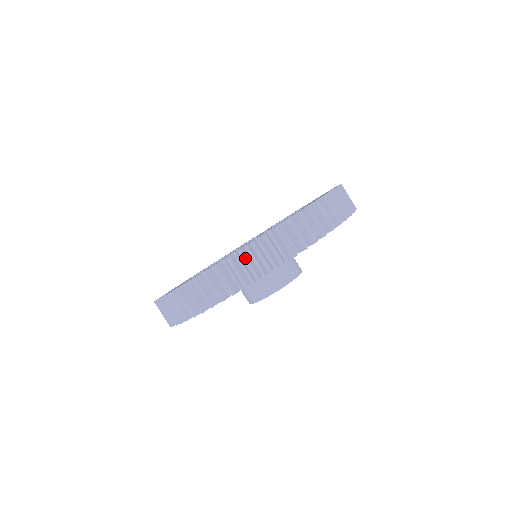
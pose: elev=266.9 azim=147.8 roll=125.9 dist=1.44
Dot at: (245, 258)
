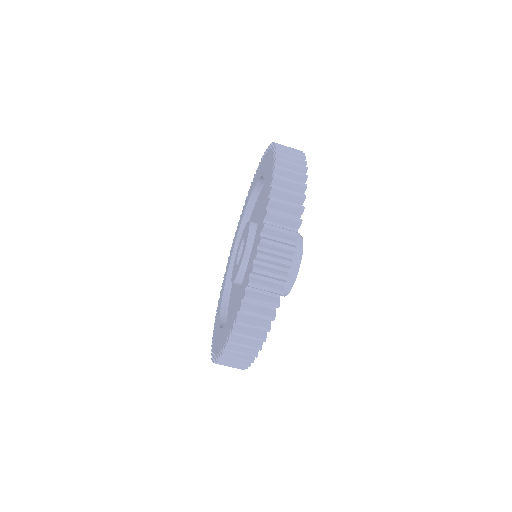
Dot at: occluded
